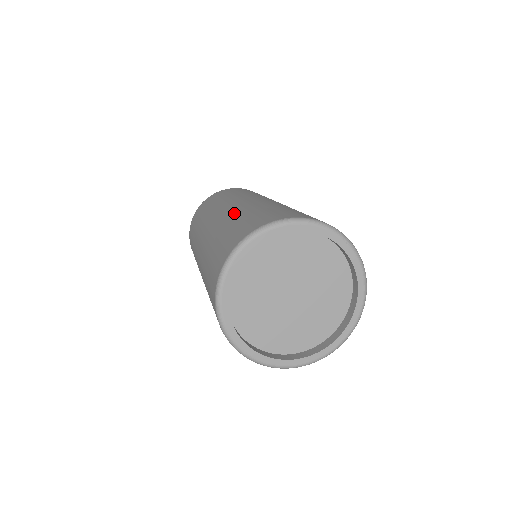
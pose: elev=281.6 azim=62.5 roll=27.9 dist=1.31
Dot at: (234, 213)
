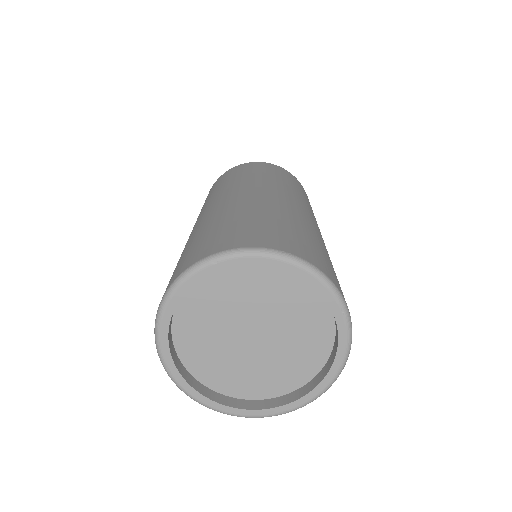
Dot at: (248, 204)
